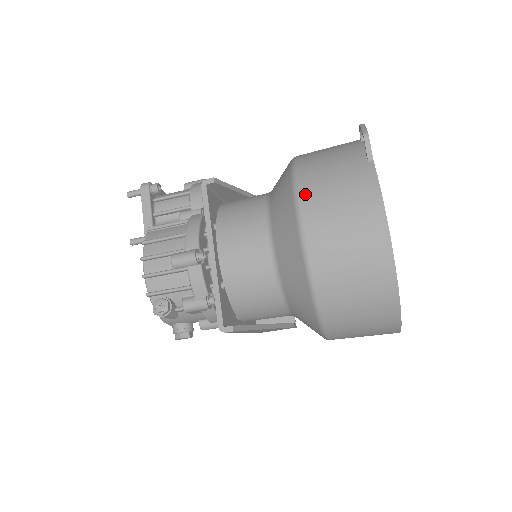
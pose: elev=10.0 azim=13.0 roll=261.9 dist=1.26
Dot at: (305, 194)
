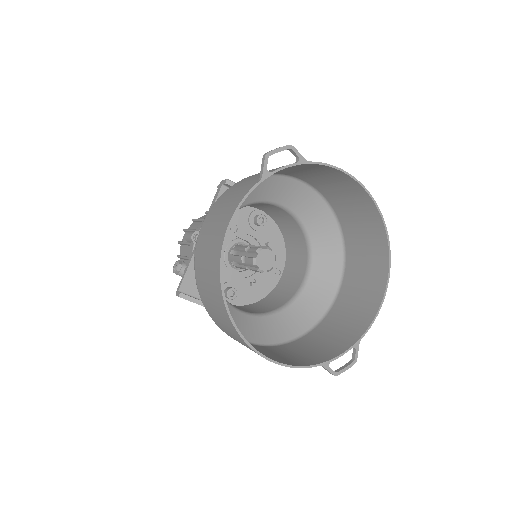
Dot at: (219, 199)
